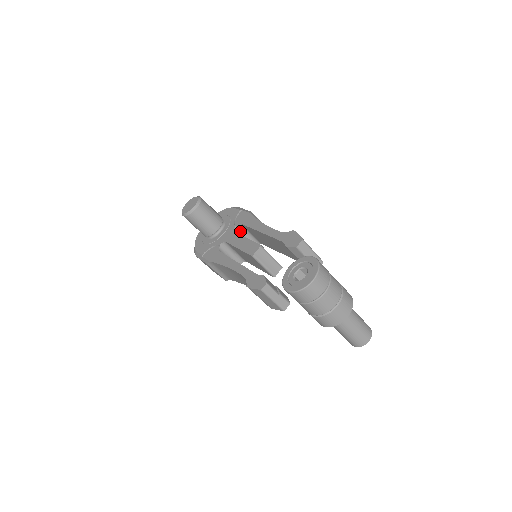
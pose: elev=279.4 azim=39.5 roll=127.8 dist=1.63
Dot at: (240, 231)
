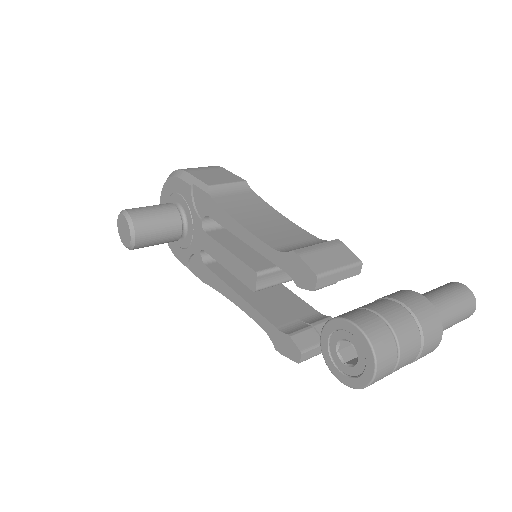
Dot at: (211, 219)
